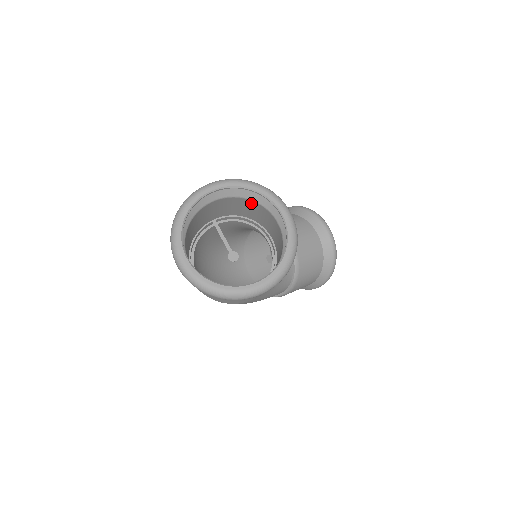
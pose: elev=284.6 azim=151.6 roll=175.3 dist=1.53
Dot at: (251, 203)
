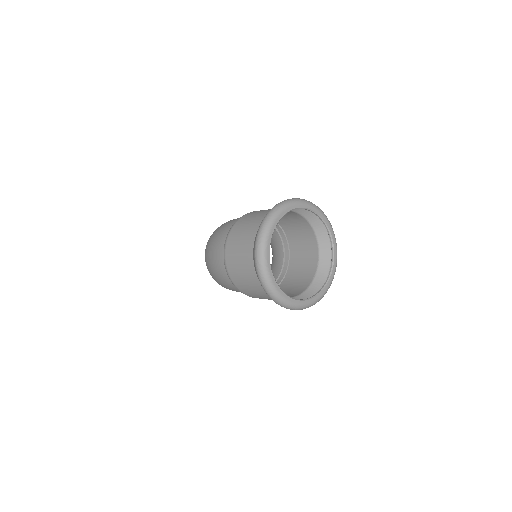
Dot at: (308, 229)
